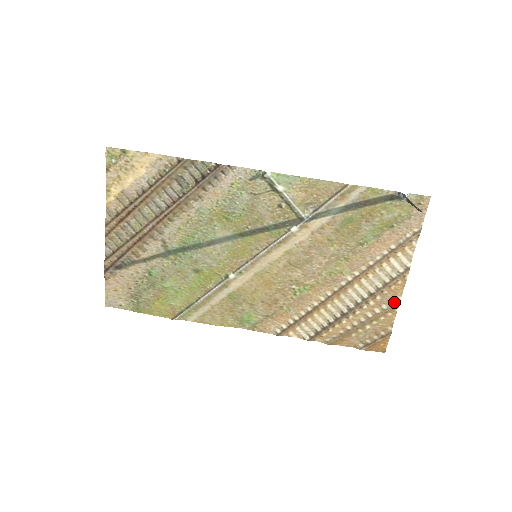
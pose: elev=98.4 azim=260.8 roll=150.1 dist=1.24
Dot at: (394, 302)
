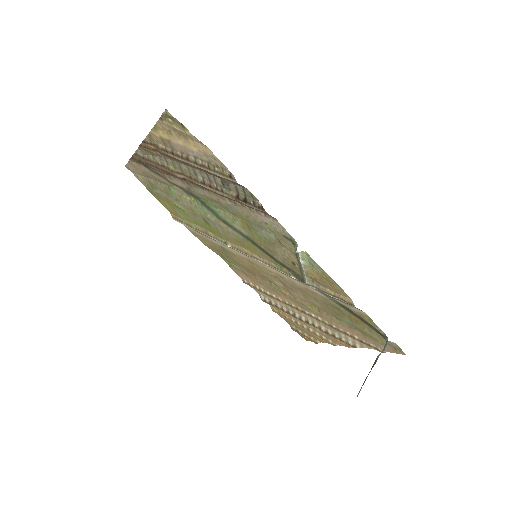
Dot at: (332, 342)
